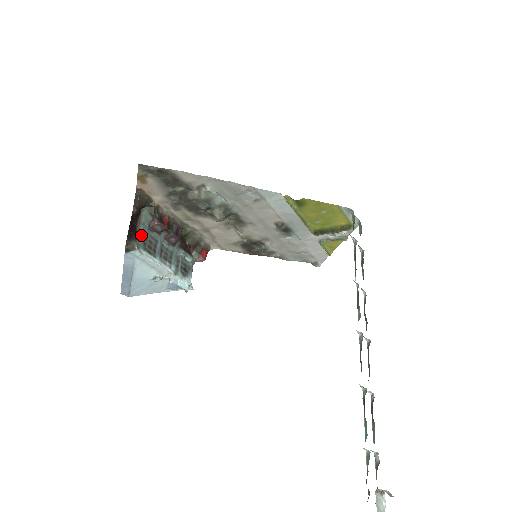
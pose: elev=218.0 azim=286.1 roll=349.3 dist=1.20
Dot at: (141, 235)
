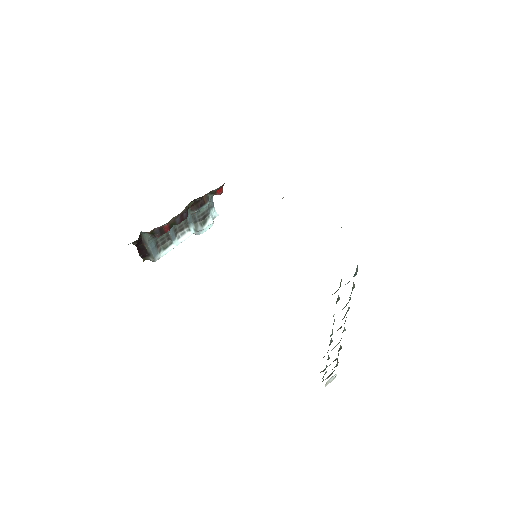
Dot at: (151, 250)
